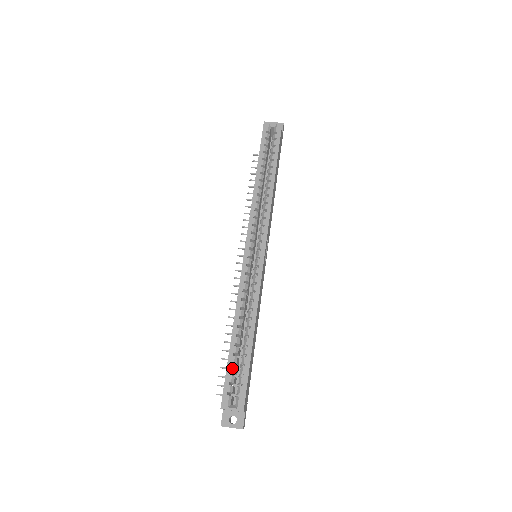
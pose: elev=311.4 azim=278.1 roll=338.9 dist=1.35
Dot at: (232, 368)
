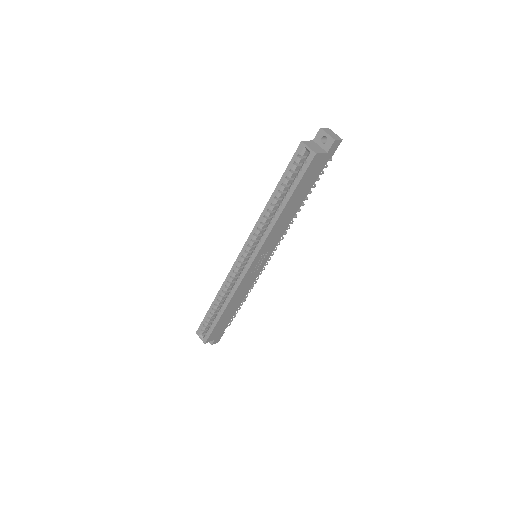
Dot at: (207, 319)
